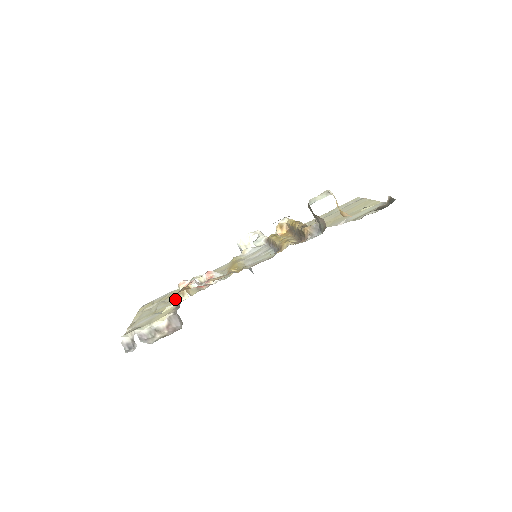
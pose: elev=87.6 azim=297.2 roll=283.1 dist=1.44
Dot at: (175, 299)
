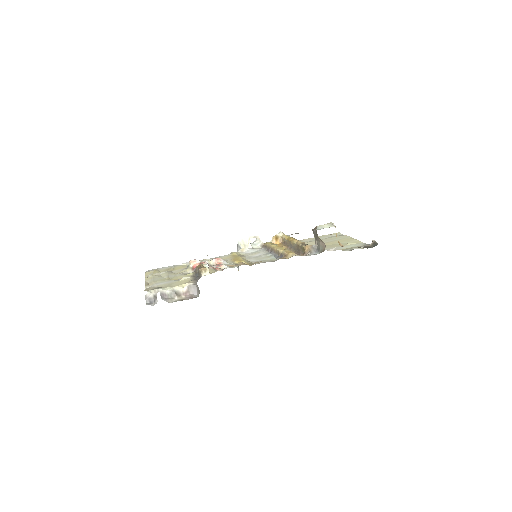
Dot at: (185, 273)
